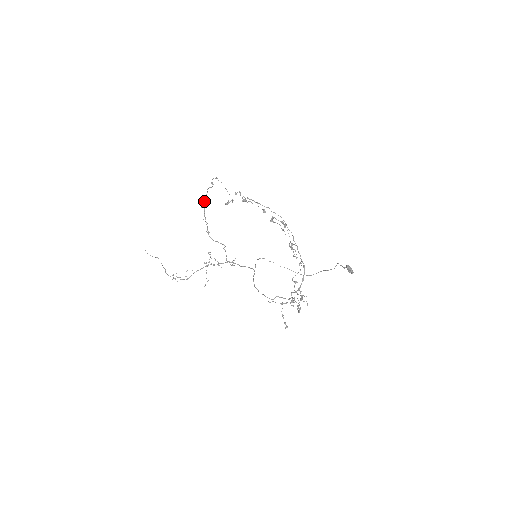
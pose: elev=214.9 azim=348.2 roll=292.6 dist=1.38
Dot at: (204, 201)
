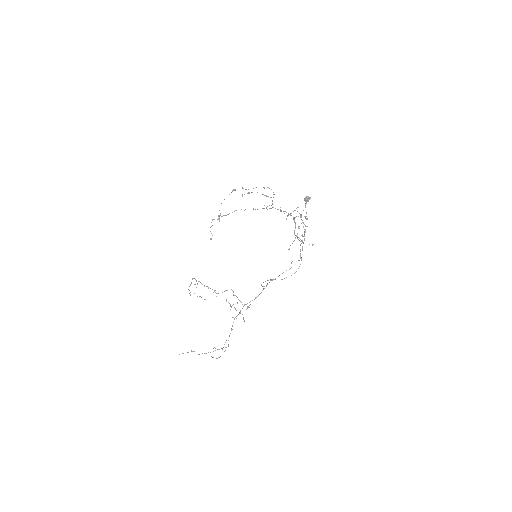
Dot at: (195, 279)
